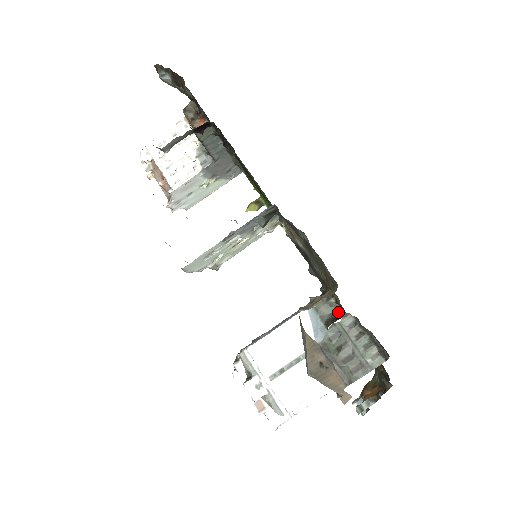
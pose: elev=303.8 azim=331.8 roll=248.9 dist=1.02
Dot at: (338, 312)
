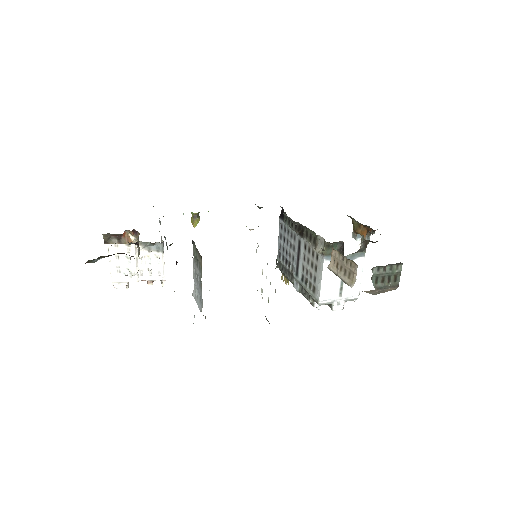
Dot at: (338, 245)
